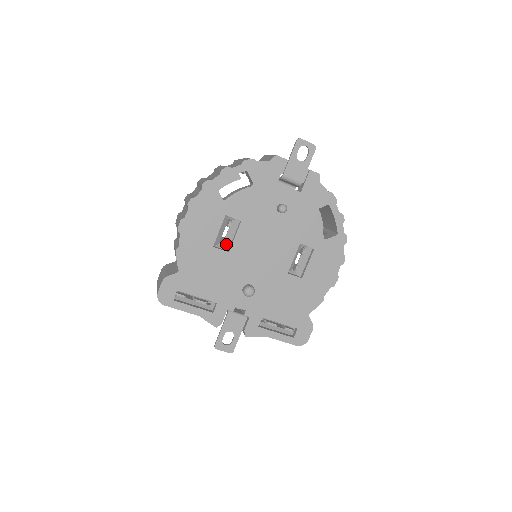
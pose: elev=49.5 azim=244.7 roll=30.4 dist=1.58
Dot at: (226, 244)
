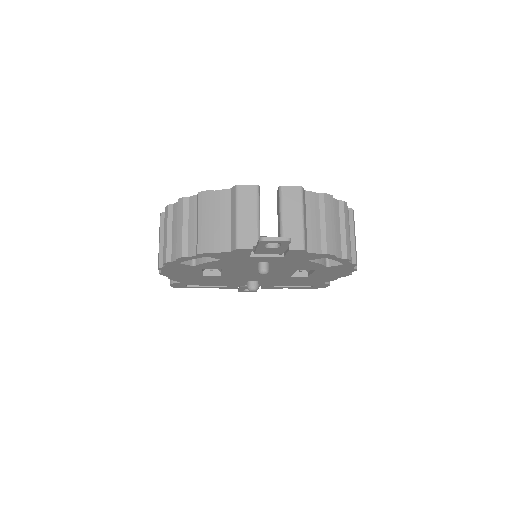
Dot at: occluded
